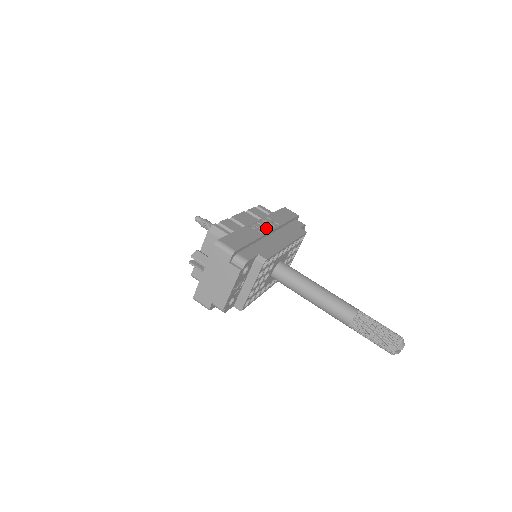
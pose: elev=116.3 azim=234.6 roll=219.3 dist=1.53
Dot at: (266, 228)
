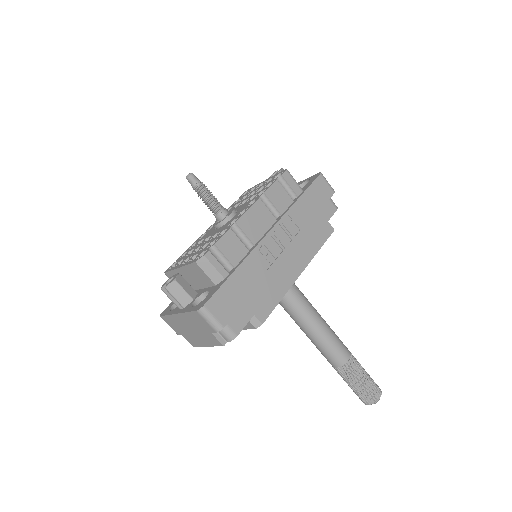
Dot at: (279, 246)
